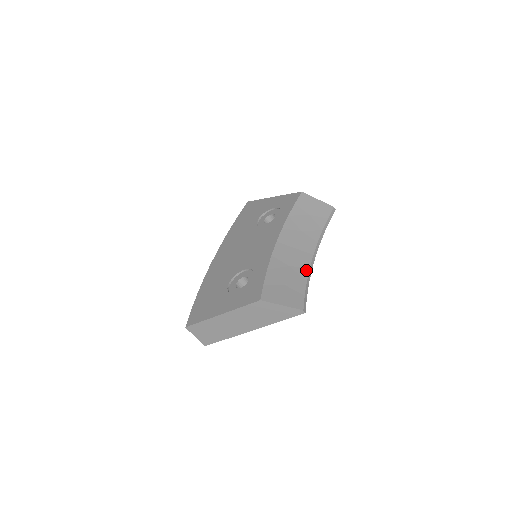
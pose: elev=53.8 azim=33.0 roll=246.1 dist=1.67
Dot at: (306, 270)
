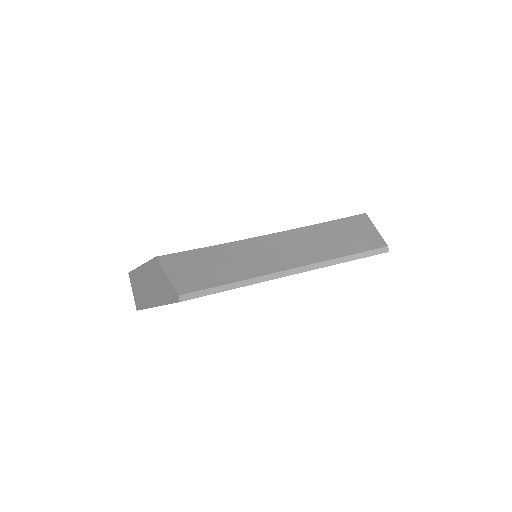
Dot at: (252, 274)
